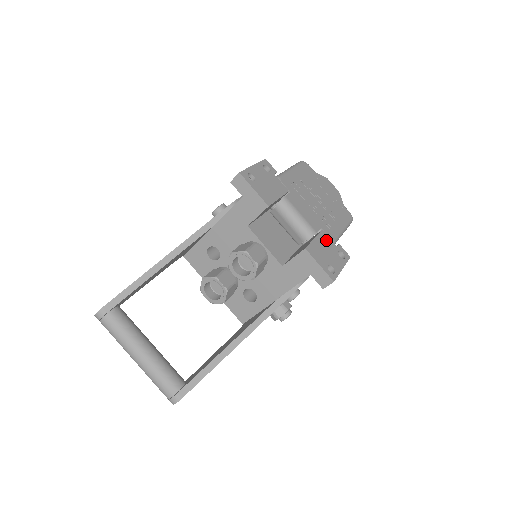
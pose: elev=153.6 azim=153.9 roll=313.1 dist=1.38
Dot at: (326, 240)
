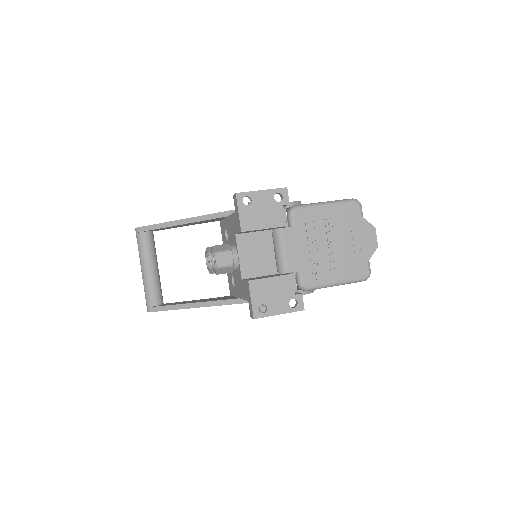
Dot at: (287, 284)
